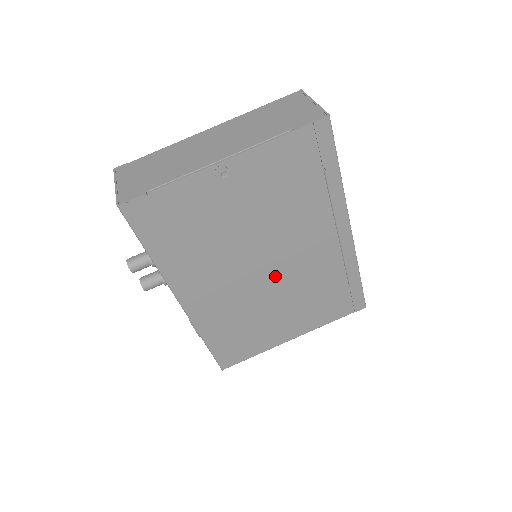
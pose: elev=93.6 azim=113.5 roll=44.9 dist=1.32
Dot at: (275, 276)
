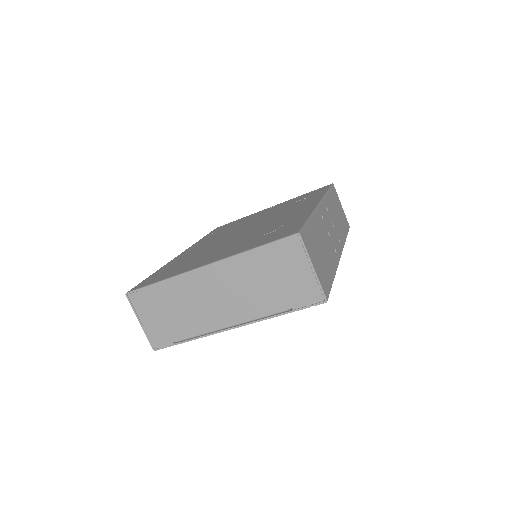
Dot at: occluded
